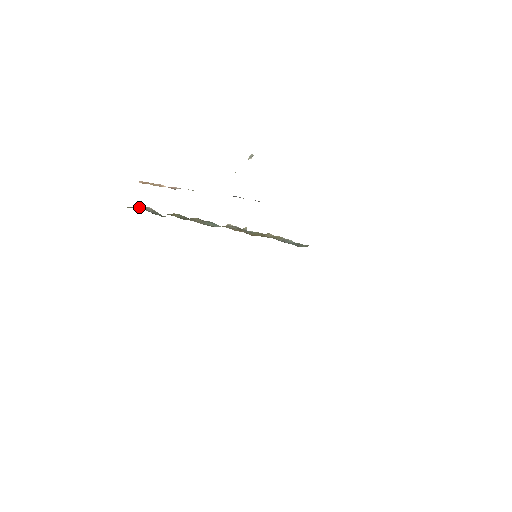
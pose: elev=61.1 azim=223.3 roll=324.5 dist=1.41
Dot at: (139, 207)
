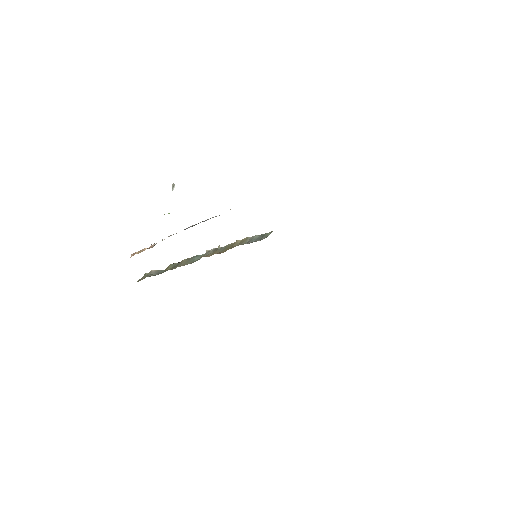
Dot at: (145, 276)
